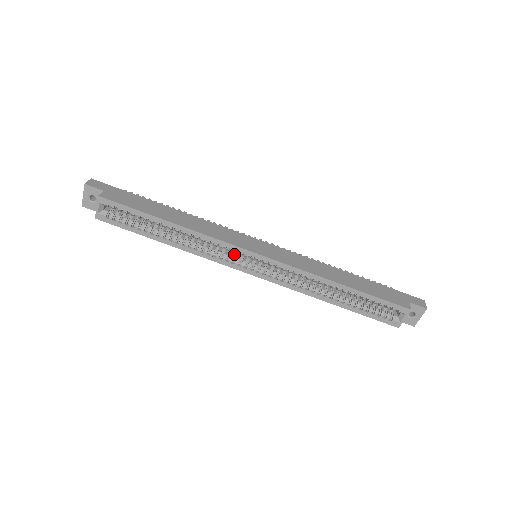
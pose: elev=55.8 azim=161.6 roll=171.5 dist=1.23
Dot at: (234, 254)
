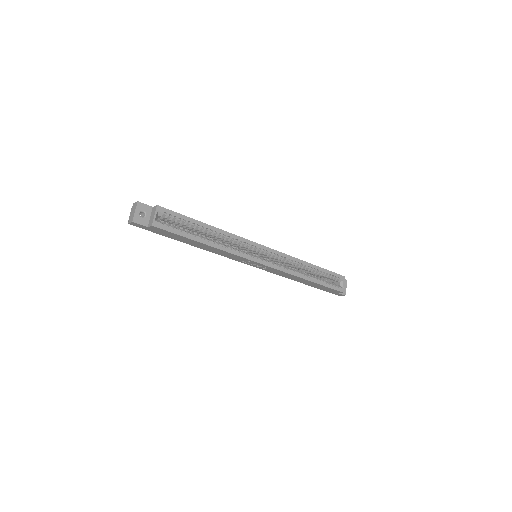
Dot at: (246, 252)
